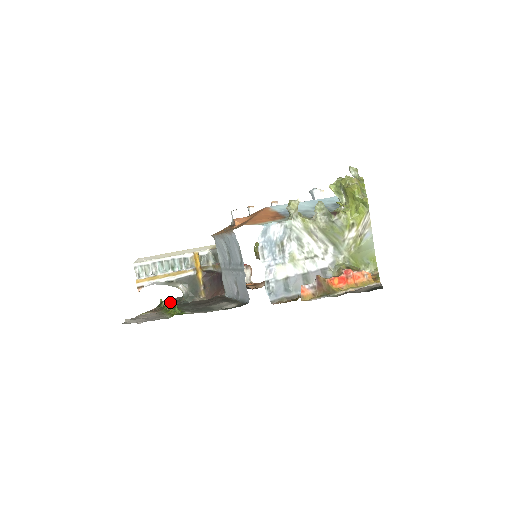
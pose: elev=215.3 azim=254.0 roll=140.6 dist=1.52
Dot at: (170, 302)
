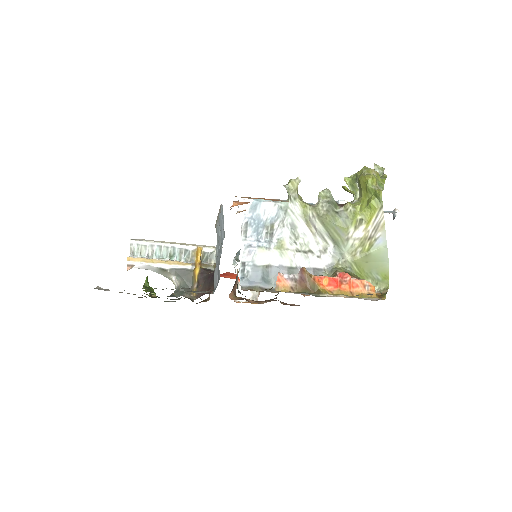
Dot at: (165, 301)
